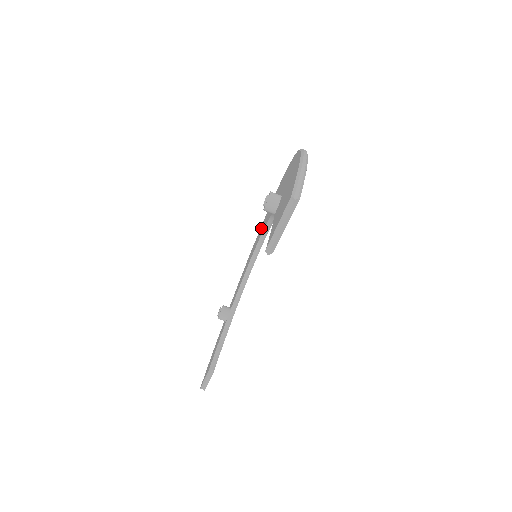
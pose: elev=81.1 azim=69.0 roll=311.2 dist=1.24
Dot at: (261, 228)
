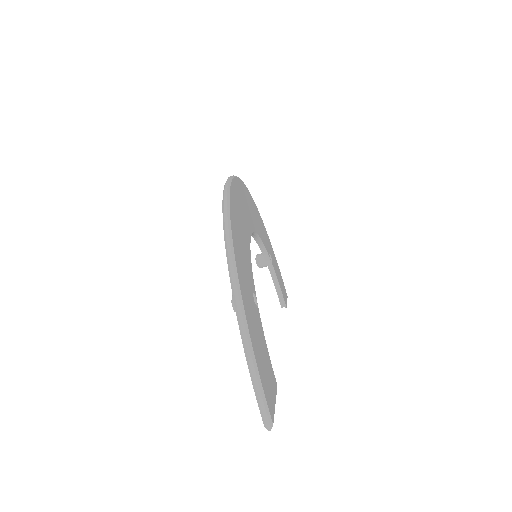
Dot at: occluded
